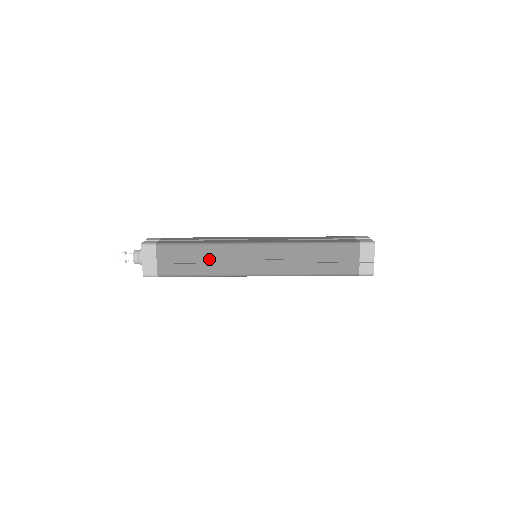
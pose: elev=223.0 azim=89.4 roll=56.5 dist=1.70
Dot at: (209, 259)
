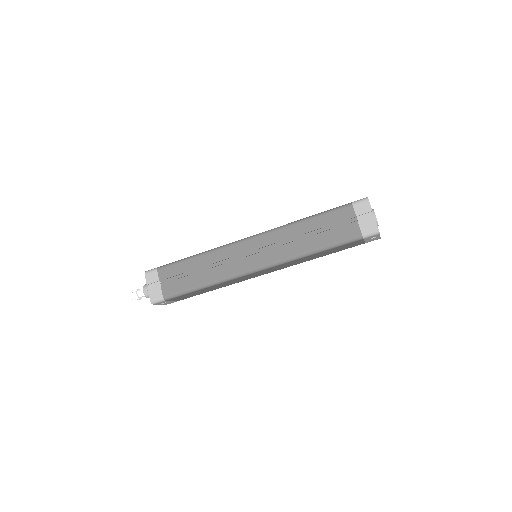
Dot at: (207, 267)
